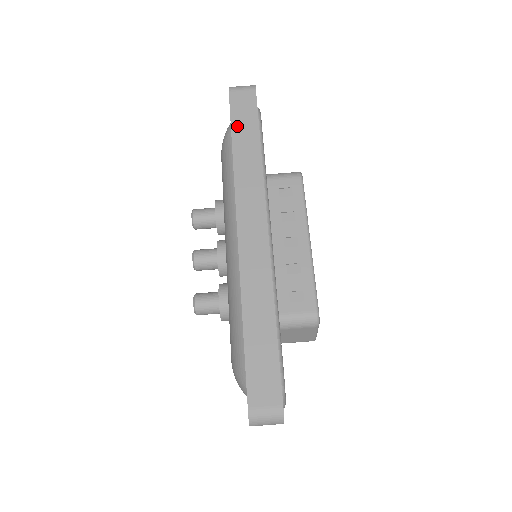
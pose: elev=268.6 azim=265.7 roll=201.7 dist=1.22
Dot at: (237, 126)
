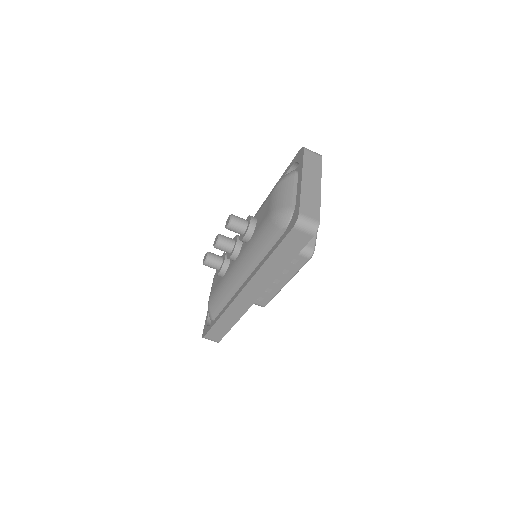
Dot at: (280, 250)
